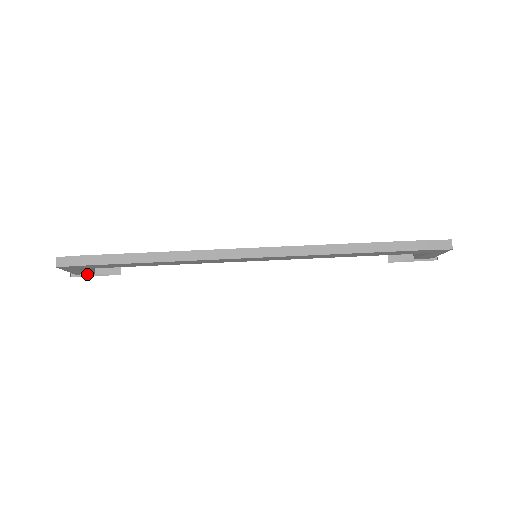
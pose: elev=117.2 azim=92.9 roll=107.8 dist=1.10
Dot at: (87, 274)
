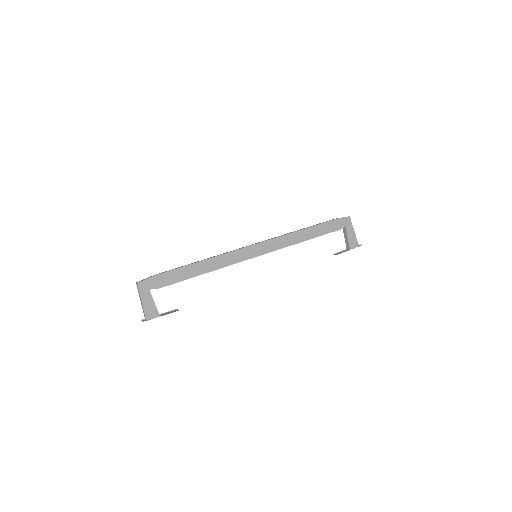
Dot at: occluded
